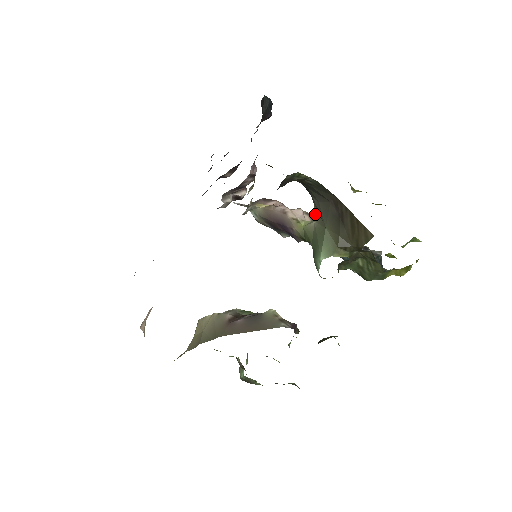
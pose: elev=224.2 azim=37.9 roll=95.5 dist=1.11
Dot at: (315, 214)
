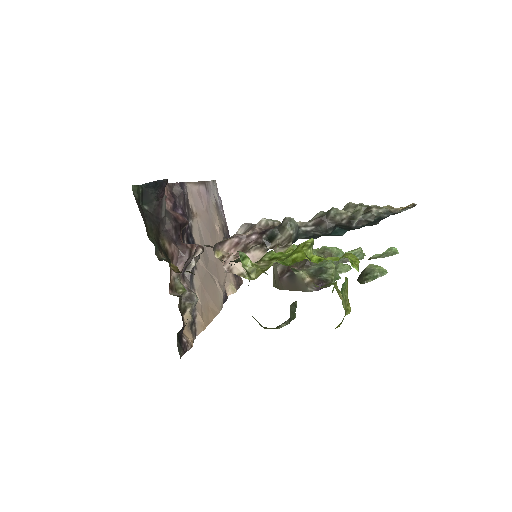
Dot at: occluded
